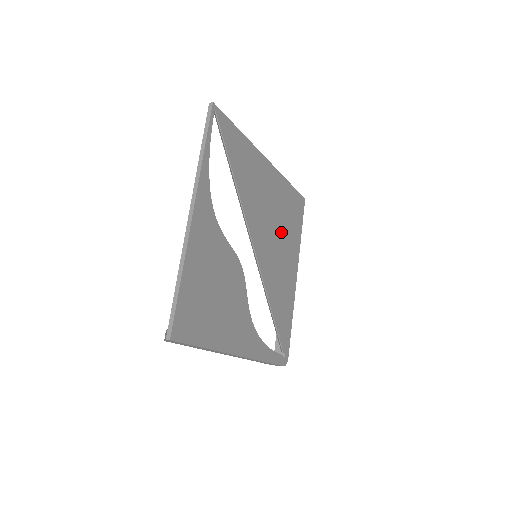
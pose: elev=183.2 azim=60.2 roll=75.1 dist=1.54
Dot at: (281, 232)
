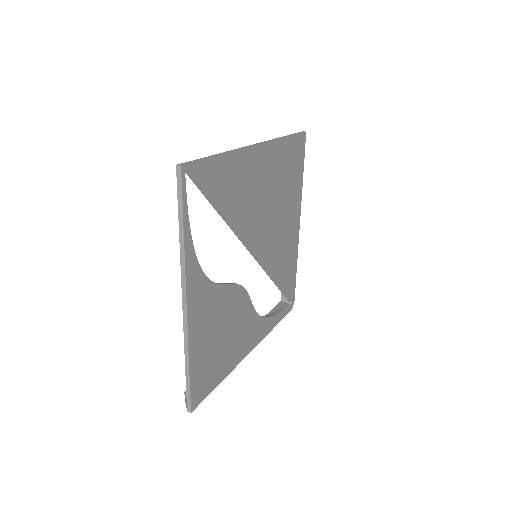
Dot at: (280, 204)
